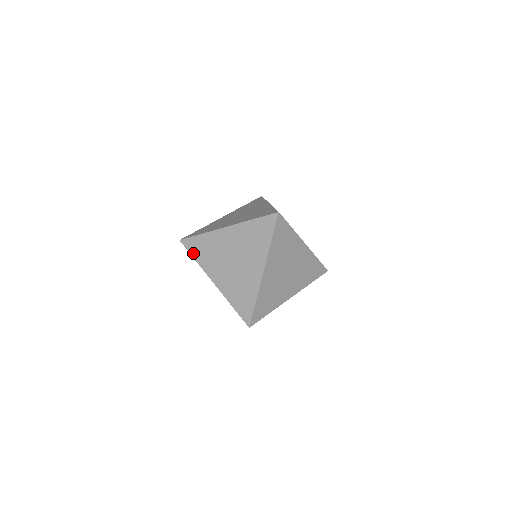
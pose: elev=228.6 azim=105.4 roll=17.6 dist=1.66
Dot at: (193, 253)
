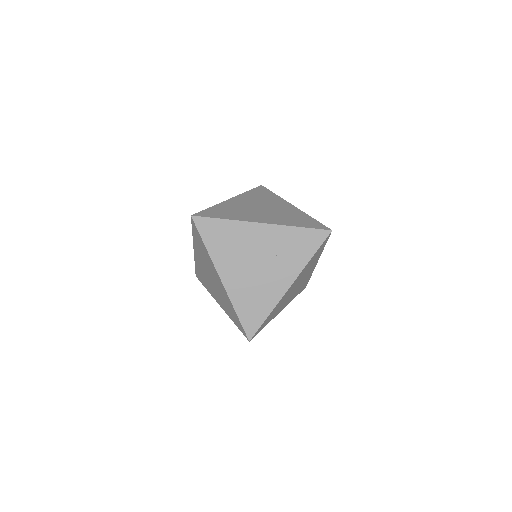
Dot at: (203, 284)
